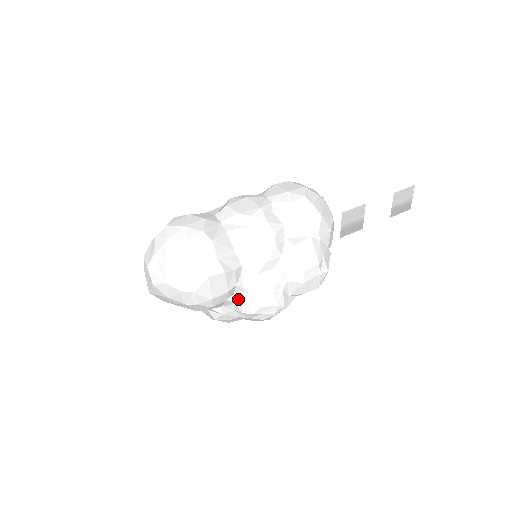
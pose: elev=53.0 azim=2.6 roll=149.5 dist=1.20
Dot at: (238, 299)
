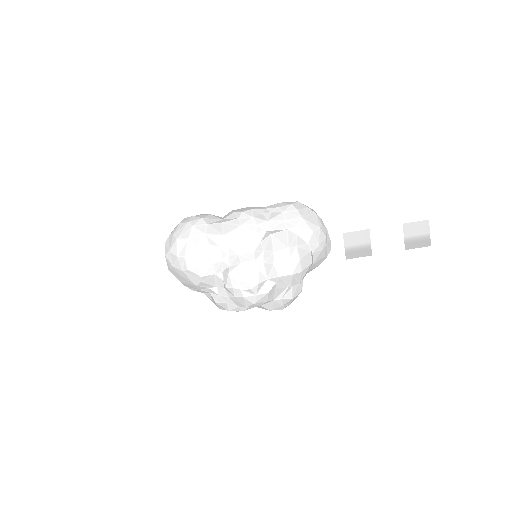
Dot at: (224, 275)
